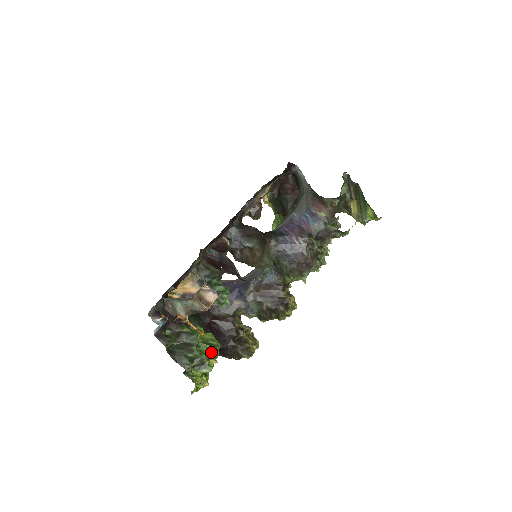
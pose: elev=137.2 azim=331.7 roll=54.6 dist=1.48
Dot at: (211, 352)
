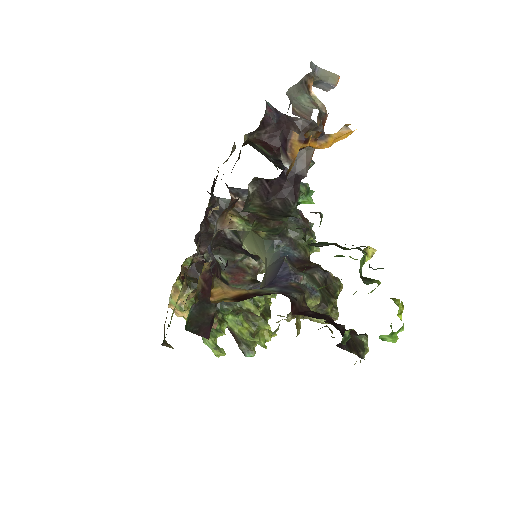
Dot at: occluded
